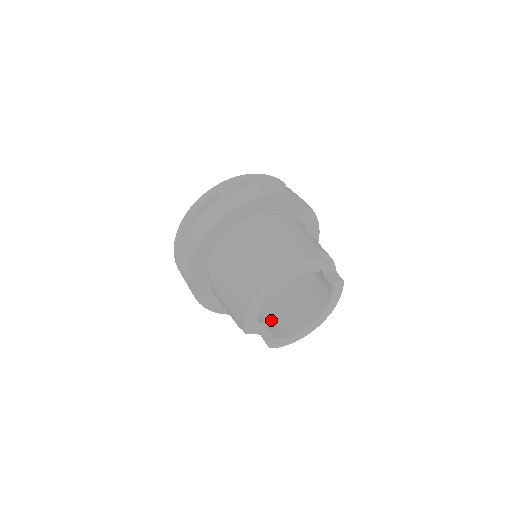
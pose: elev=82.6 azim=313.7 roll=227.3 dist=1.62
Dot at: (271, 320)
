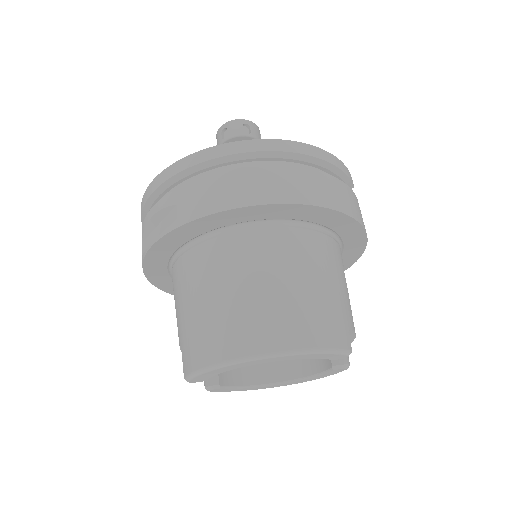
Dot at: occluded
